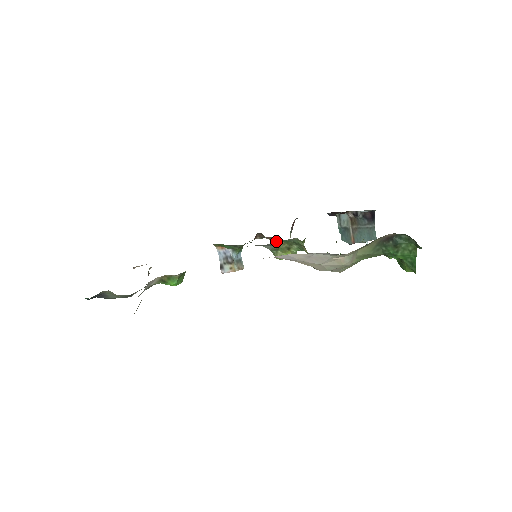
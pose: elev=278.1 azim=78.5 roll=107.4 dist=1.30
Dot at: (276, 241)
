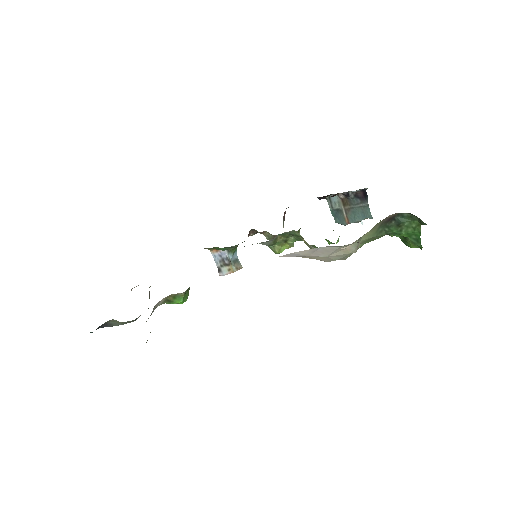
Dot at: (270, 234)
